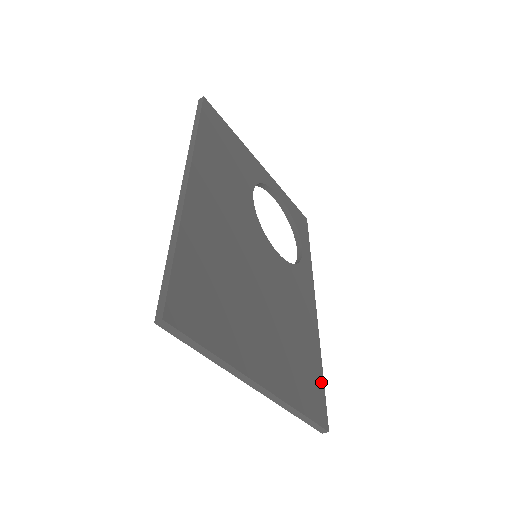
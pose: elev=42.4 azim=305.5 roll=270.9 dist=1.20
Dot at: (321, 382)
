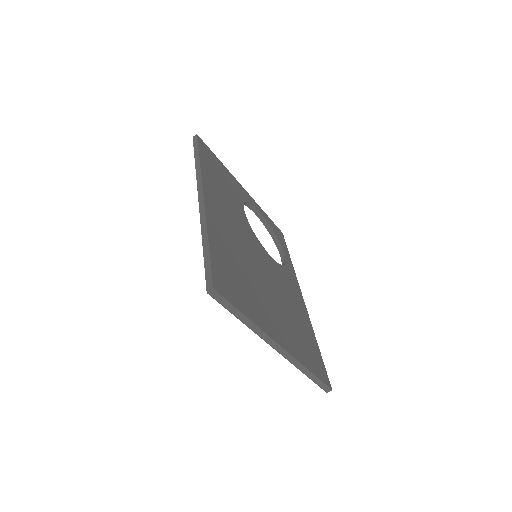
Dot at: (319, 354)
